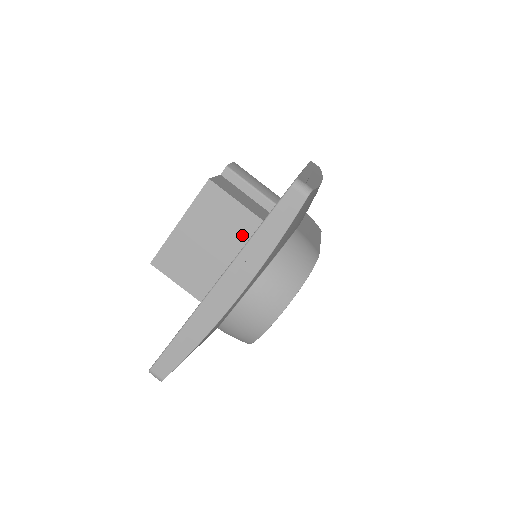
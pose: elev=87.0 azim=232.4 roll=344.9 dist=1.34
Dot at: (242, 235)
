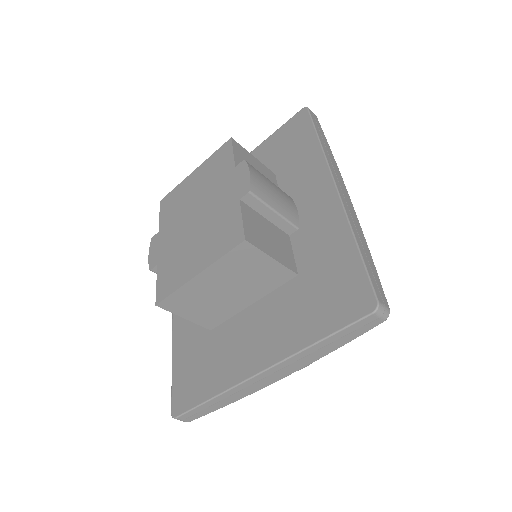
Dot at: (270, 285)
